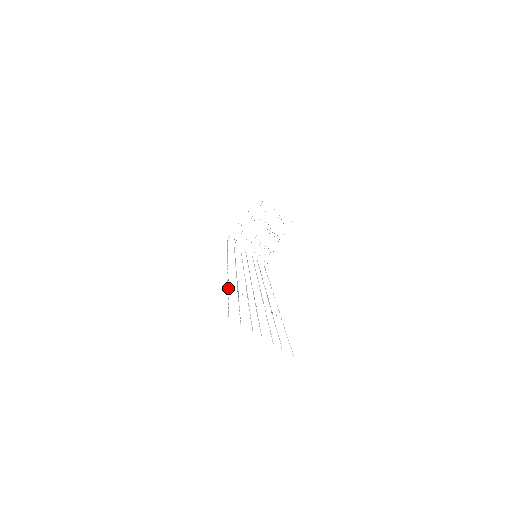
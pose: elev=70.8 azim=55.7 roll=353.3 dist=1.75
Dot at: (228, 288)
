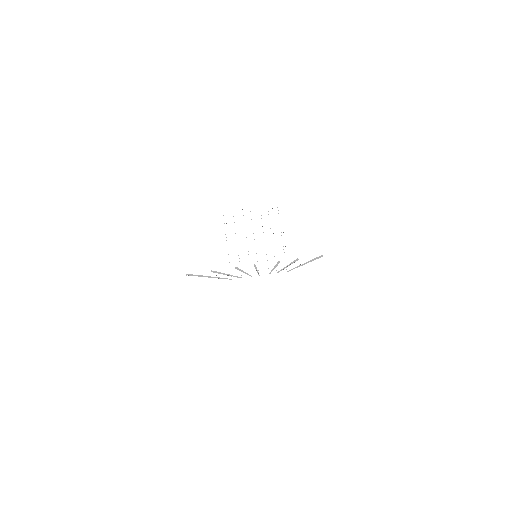
Dot at: (206, 276)
